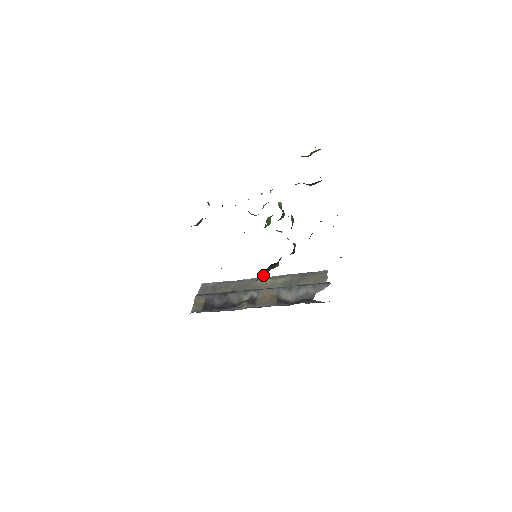
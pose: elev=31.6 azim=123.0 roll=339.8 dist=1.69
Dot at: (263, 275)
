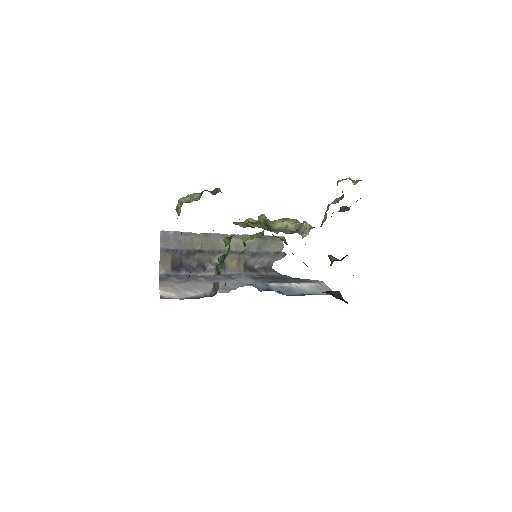
Dot at: occluded
